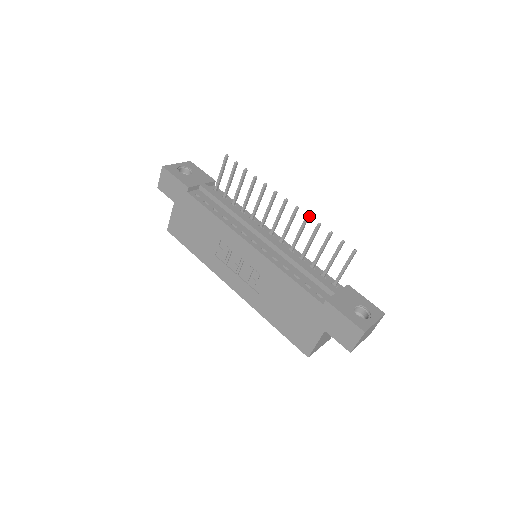
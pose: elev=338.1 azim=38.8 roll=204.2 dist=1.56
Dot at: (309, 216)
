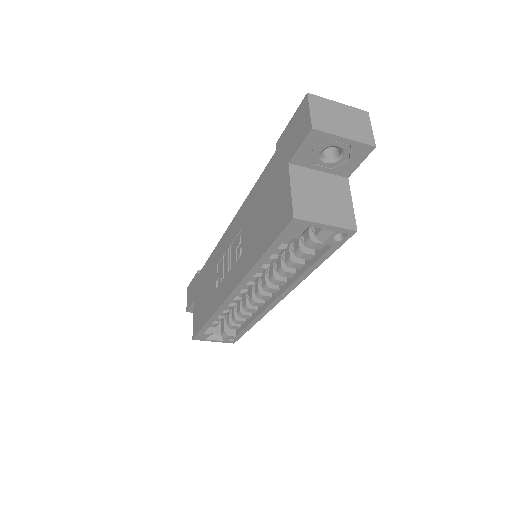
Dot at: occluded
